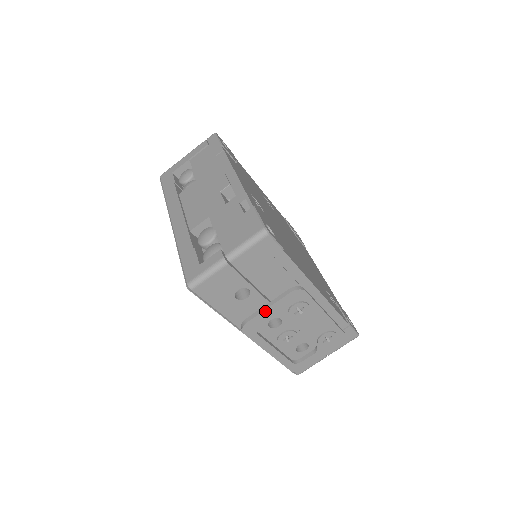
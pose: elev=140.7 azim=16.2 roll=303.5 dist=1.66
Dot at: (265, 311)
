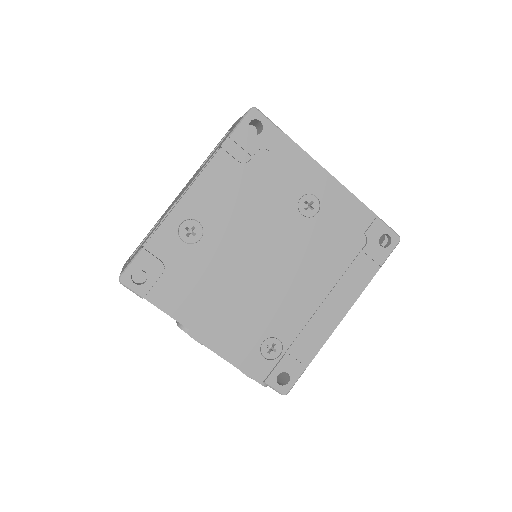
Dot at: occluded
